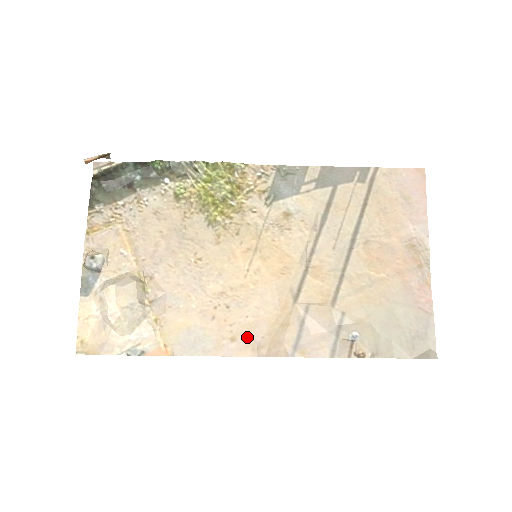
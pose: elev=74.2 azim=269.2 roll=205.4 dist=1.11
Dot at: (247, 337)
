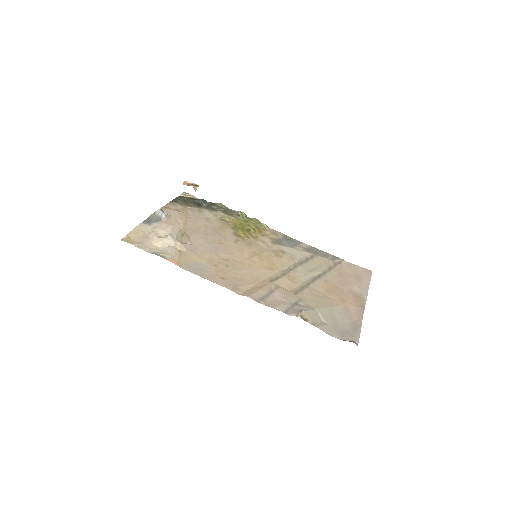
Dot at: (232, 282)
